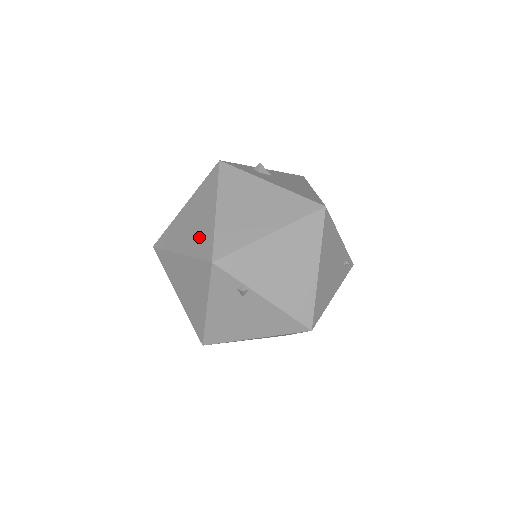
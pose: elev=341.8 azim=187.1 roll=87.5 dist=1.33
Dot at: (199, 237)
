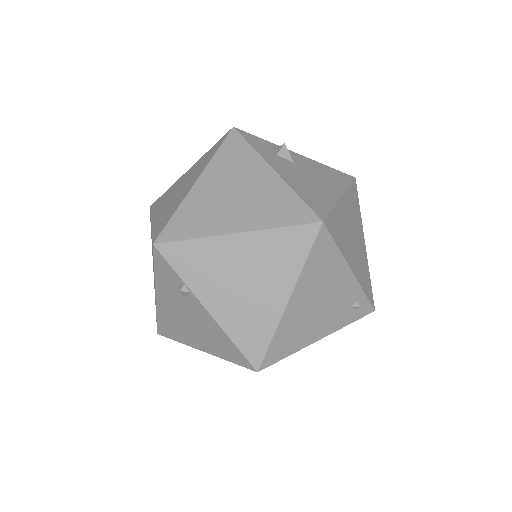
Dot at: (168, 210)
